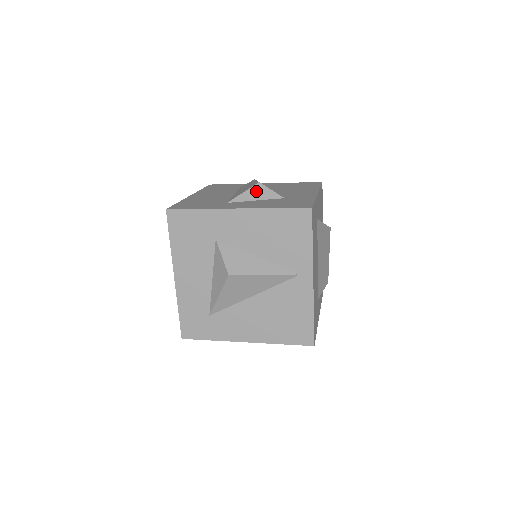
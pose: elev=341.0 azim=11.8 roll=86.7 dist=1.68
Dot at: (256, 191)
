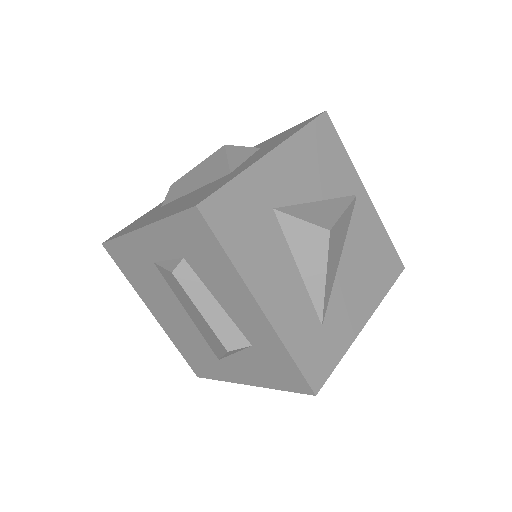
Dot at: (234, 153)
